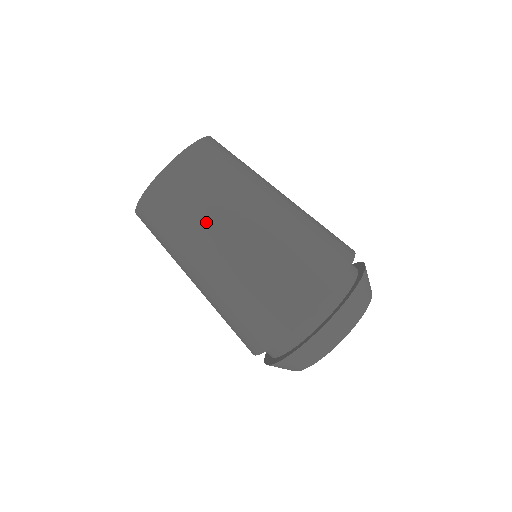
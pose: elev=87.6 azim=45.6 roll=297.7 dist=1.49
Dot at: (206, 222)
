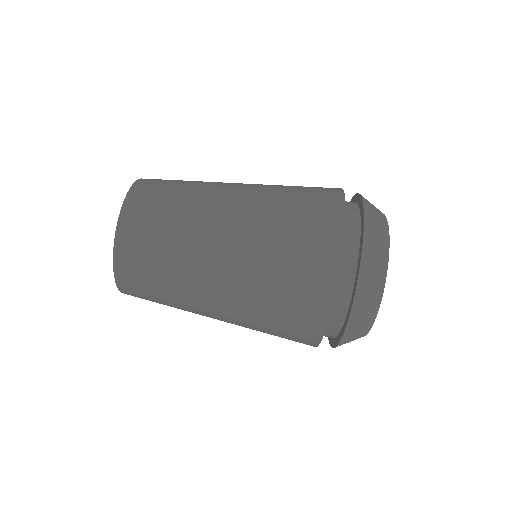
Dot at: (200, 191)
